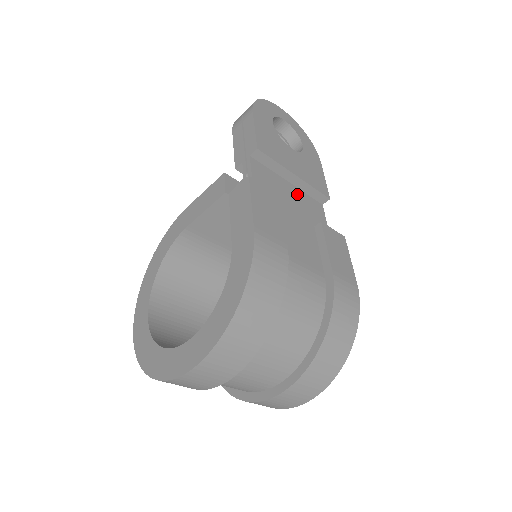
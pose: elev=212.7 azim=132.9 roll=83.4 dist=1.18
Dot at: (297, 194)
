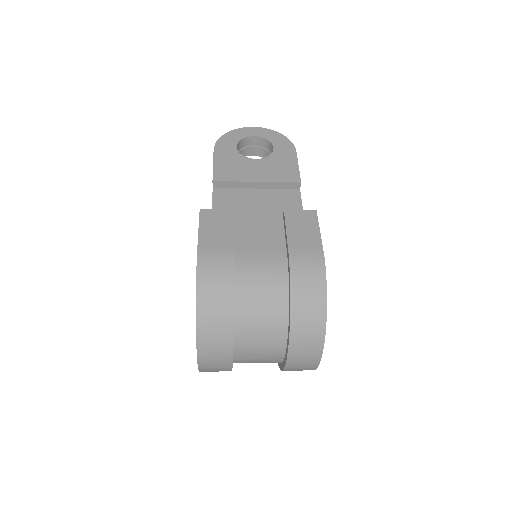
Dot at: (266, 195)
